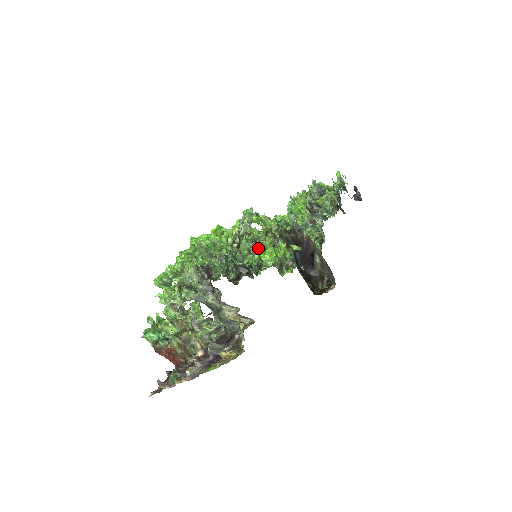
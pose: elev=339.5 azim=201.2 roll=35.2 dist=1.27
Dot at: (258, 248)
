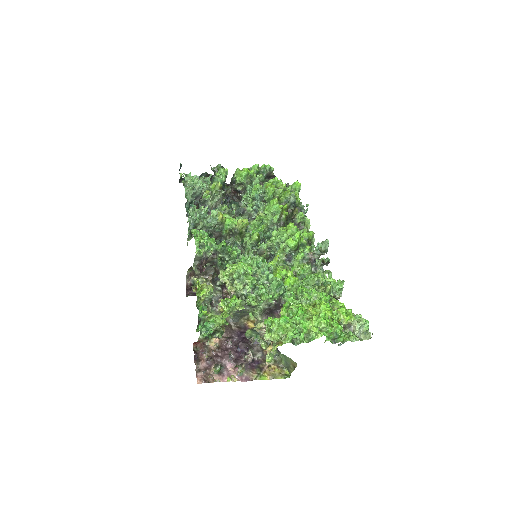
Dot at: (257, 247)
